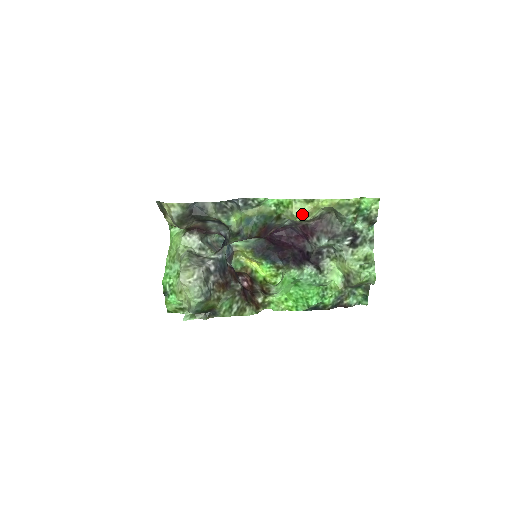
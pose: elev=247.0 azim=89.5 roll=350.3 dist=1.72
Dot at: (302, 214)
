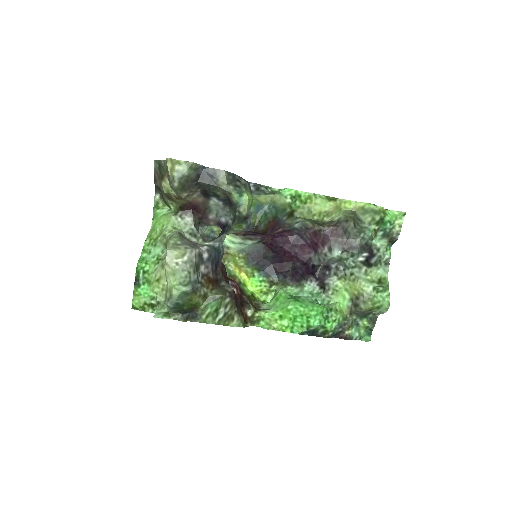
Dot at: (322, 211)
